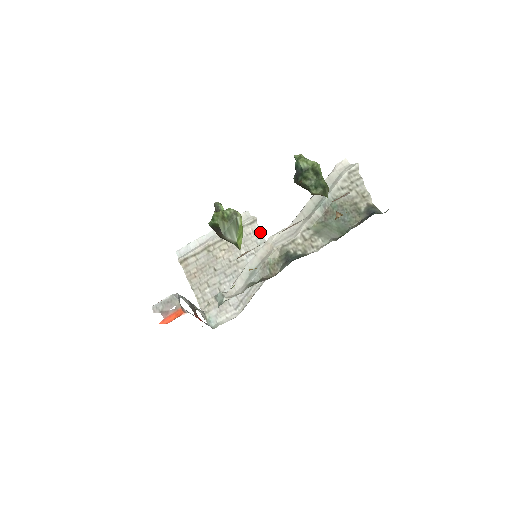
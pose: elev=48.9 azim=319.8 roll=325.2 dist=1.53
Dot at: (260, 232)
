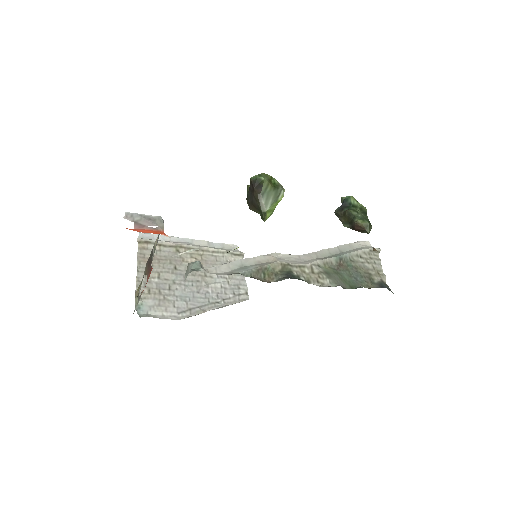
Dot at: occluded
